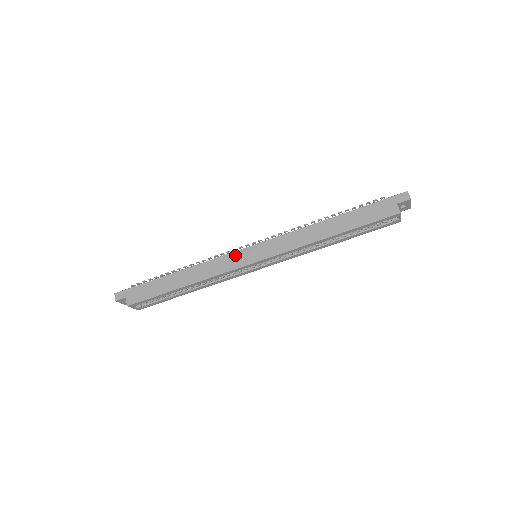
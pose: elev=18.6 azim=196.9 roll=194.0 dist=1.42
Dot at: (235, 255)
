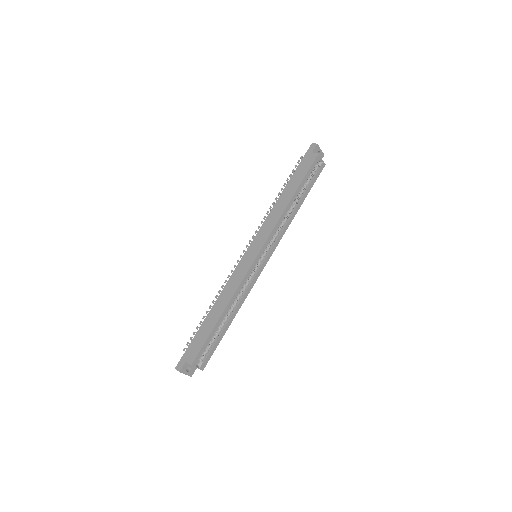
Dot at: (241, 264)
